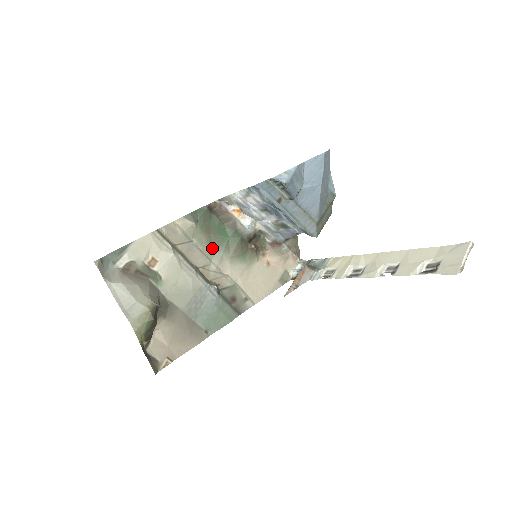
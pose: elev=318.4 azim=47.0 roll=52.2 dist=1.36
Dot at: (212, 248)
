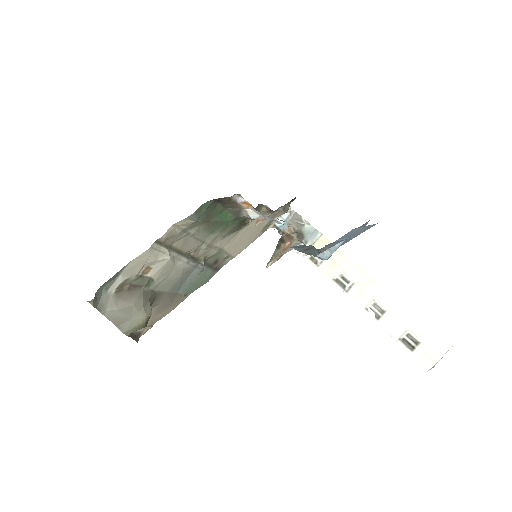
Dot at: (208, 232)
